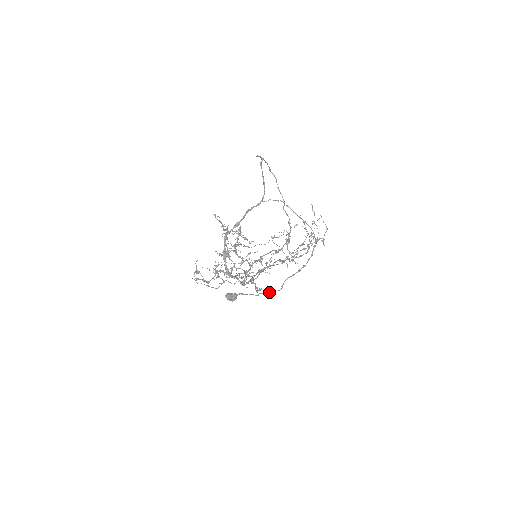
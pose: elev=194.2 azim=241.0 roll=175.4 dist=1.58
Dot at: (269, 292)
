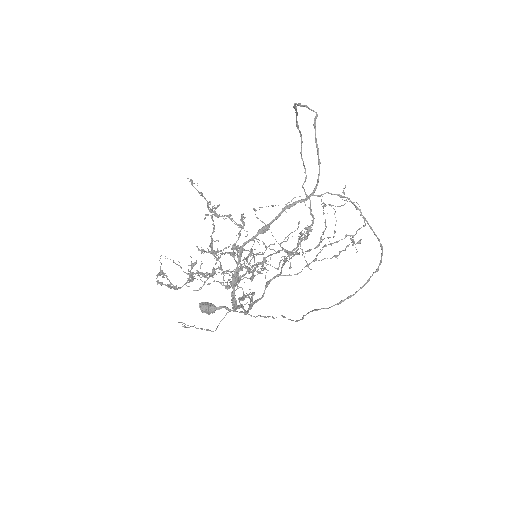
Dot at: (276, 317)
